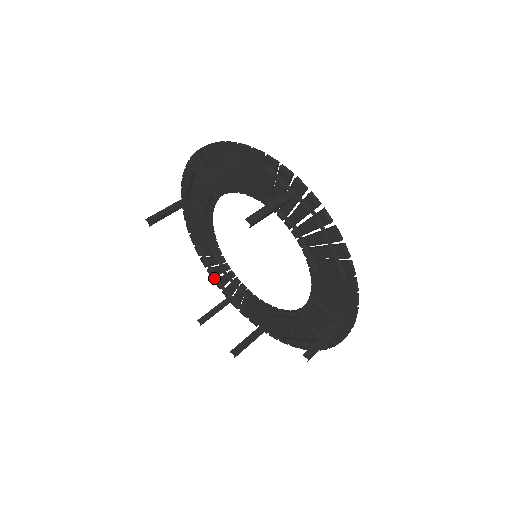
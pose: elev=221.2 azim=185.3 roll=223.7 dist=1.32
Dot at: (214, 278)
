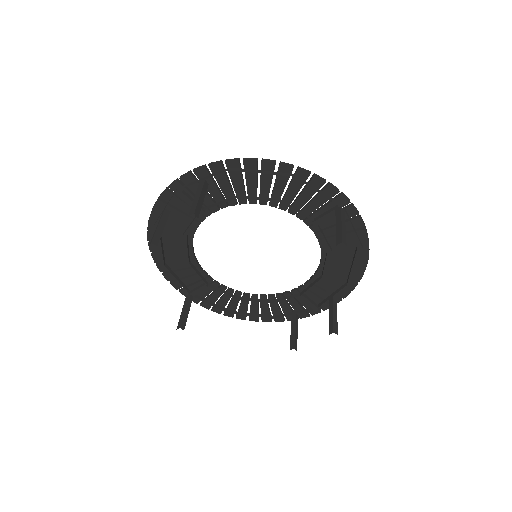
Dot at: occluded
